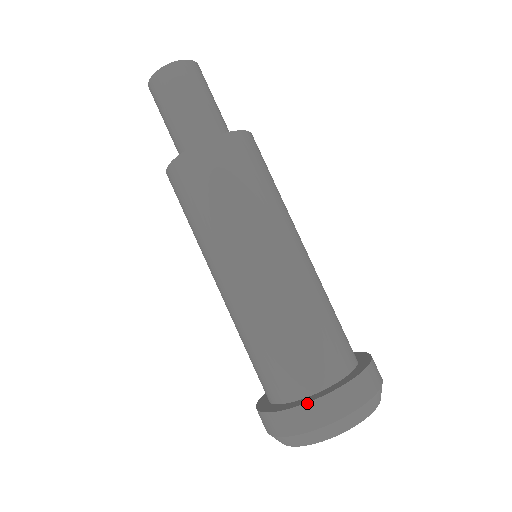
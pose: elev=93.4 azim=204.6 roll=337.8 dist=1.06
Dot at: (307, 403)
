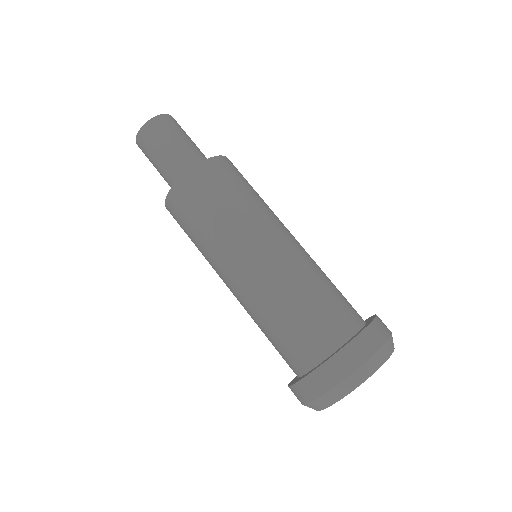
Dot at: (298, 382)
